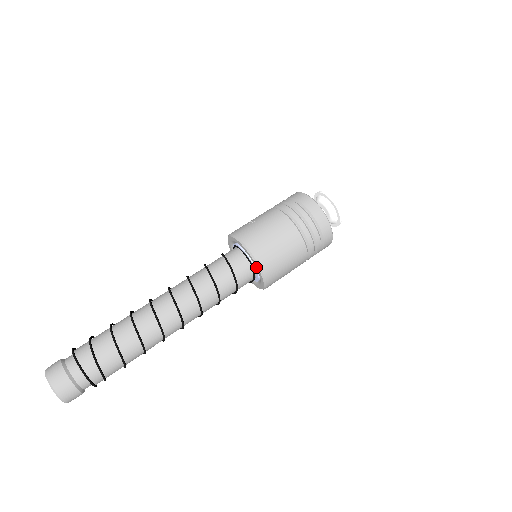
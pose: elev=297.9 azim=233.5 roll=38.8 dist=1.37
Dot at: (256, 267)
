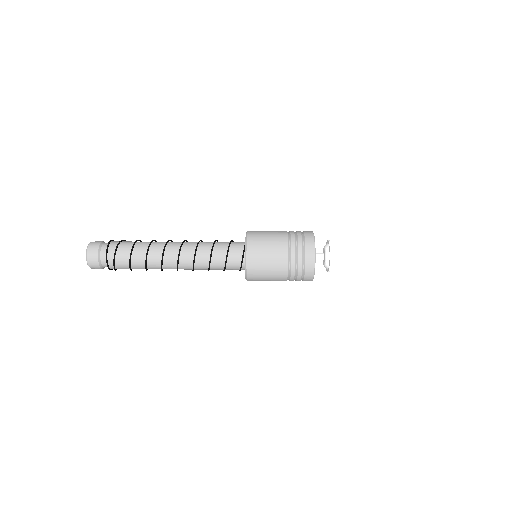
Dot at: (245, 242)
